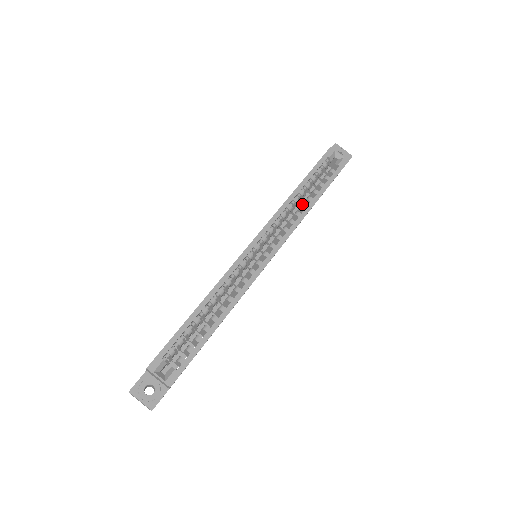
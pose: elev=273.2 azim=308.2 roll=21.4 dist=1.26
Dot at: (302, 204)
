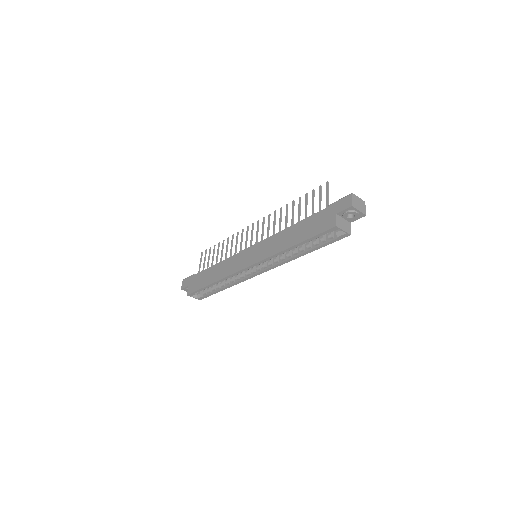
Dot at: (294, 251)
